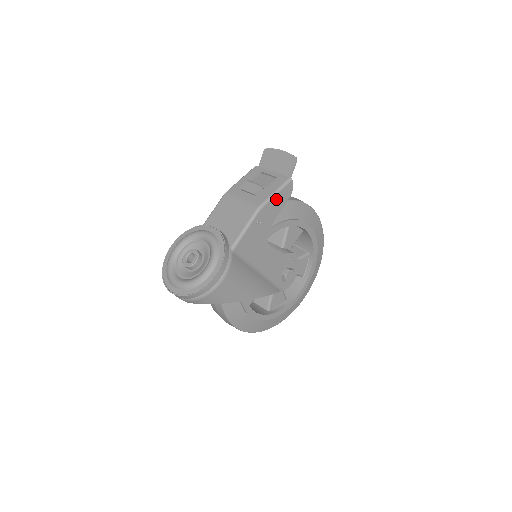
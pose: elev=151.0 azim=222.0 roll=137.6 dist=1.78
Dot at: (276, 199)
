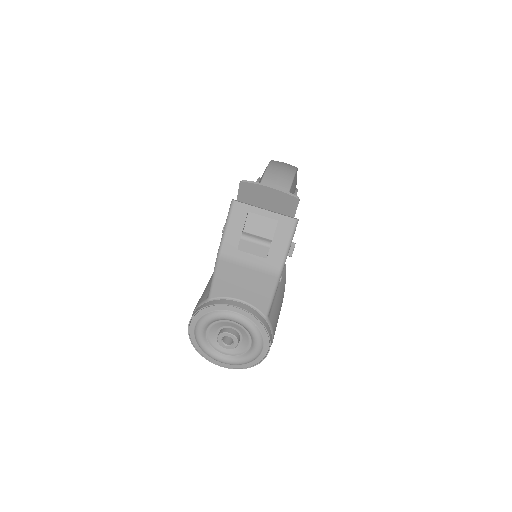
Dot at: (289, 249)
